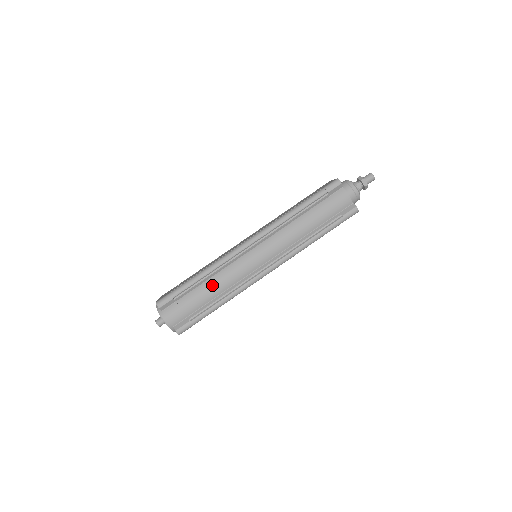
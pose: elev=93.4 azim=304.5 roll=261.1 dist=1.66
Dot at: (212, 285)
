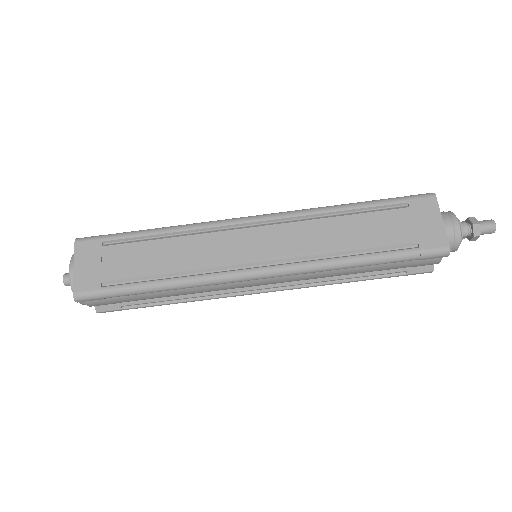
Dot at: (173, 293)
